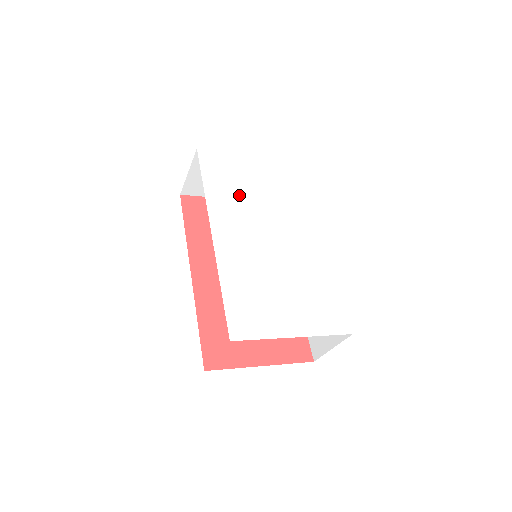
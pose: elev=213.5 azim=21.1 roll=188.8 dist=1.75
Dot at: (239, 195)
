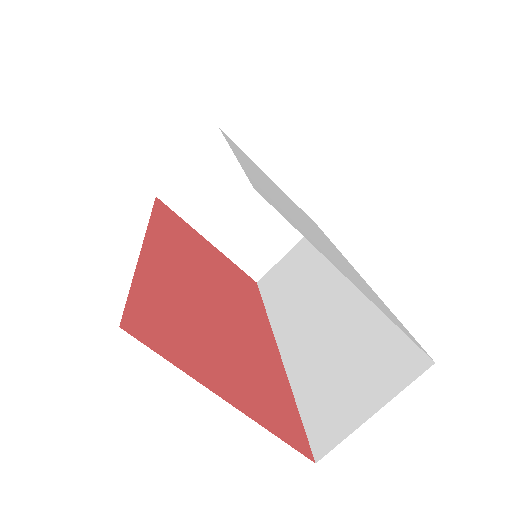
Dot at: (261, 173)
